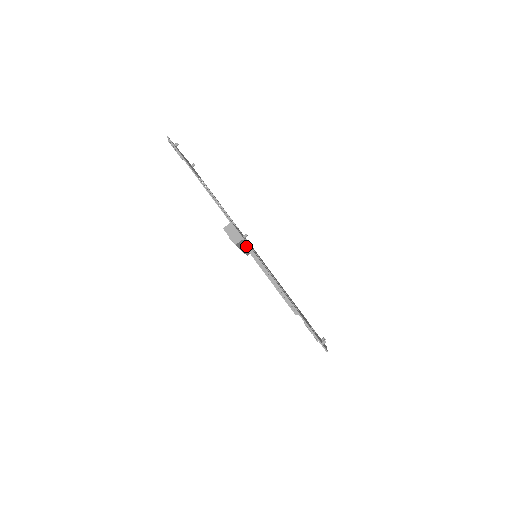
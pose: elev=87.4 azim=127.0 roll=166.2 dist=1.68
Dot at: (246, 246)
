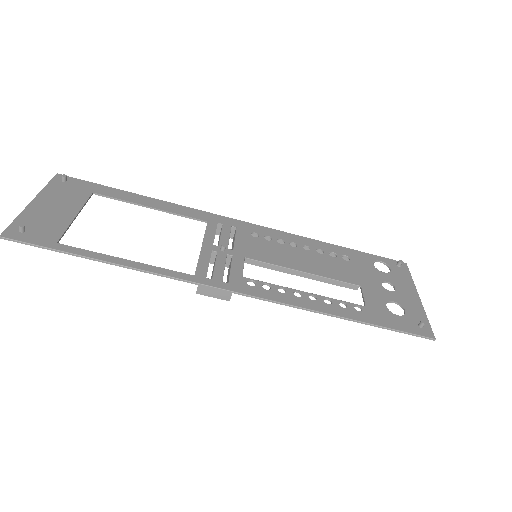
Dot at: occluded
